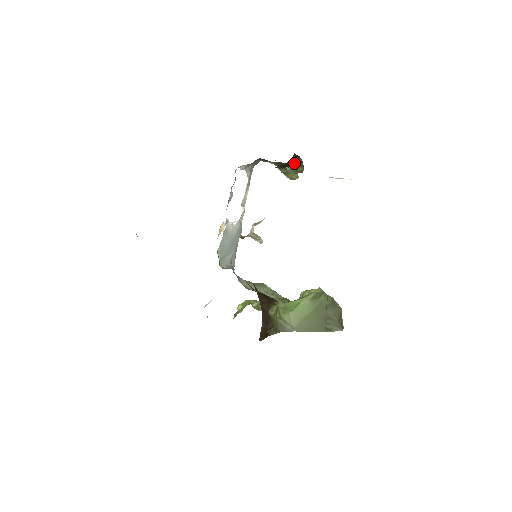
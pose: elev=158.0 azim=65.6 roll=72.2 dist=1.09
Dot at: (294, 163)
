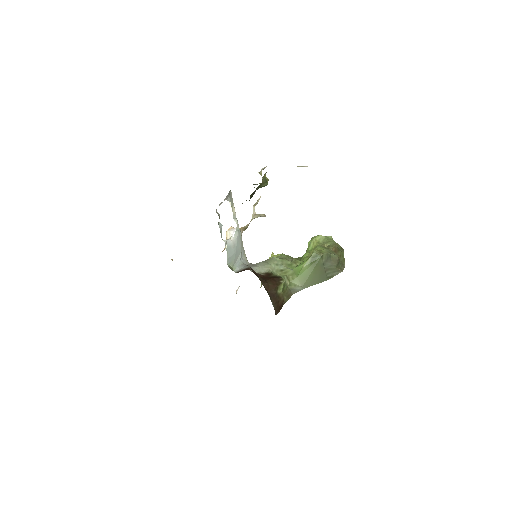
Dot at: (257, 189)
